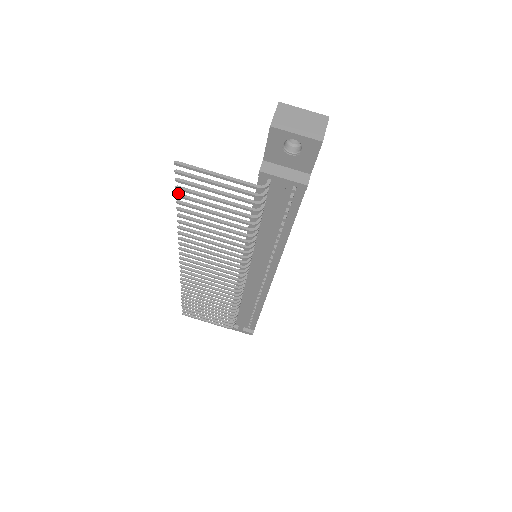
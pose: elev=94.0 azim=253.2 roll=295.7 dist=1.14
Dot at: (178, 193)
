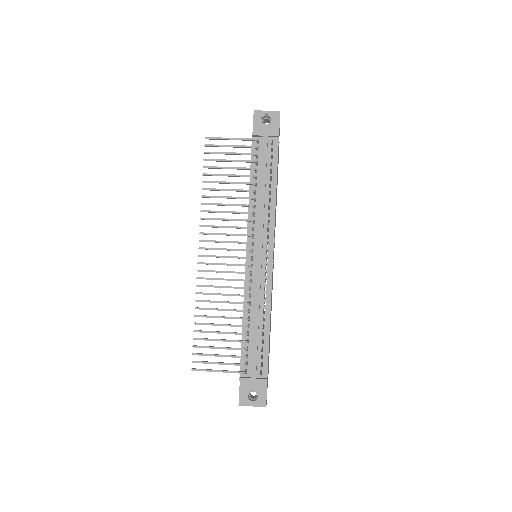
Dot at: (204, 166)
